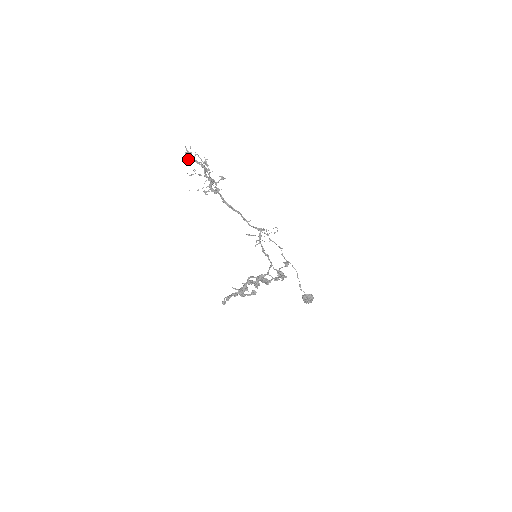
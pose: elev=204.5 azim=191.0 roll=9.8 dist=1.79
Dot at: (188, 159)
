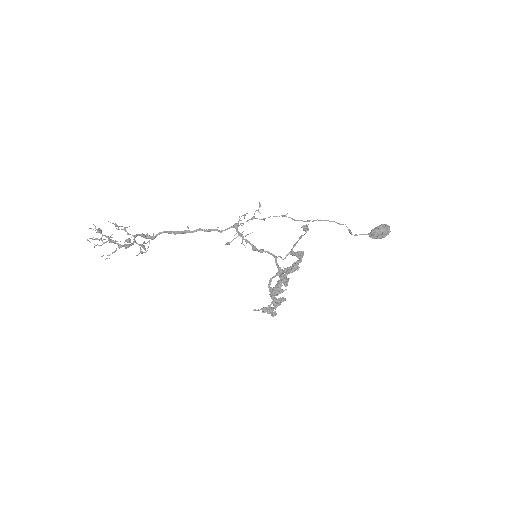
Dot at: occluded
